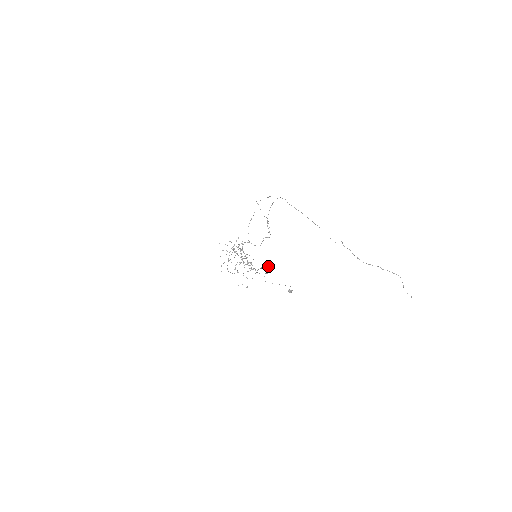
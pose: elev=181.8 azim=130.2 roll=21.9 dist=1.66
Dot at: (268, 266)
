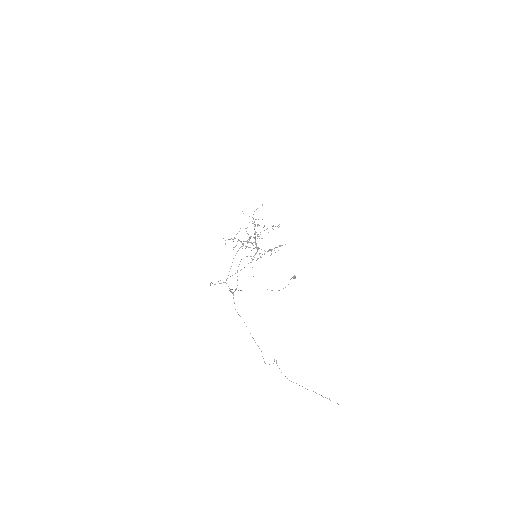
Dot at: (280, 246)
